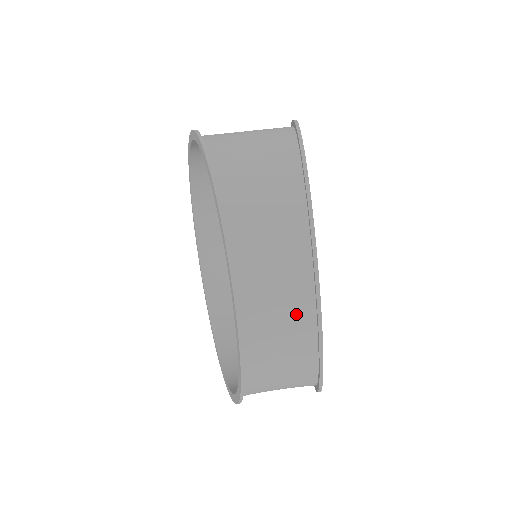
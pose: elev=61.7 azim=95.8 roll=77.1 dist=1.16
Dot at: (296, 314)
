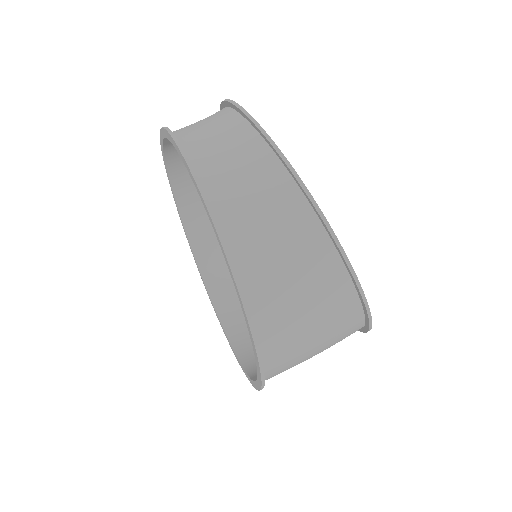
Dot at: (227, 125)
